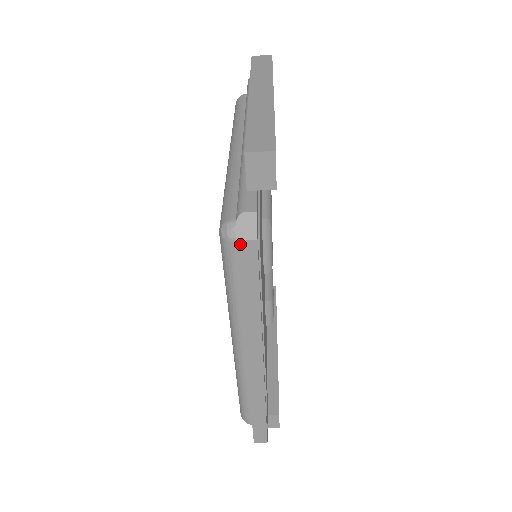
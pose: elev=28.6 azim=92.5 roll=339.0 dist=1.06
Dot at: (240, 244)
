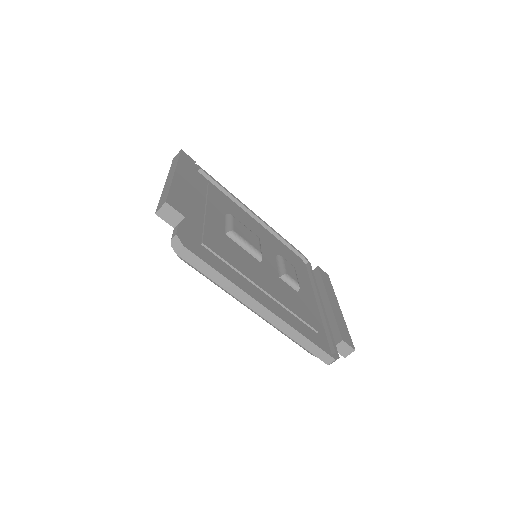
Dot at: (180, 254)
